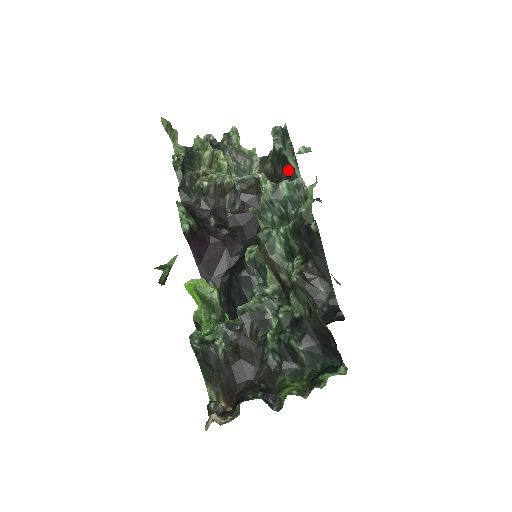
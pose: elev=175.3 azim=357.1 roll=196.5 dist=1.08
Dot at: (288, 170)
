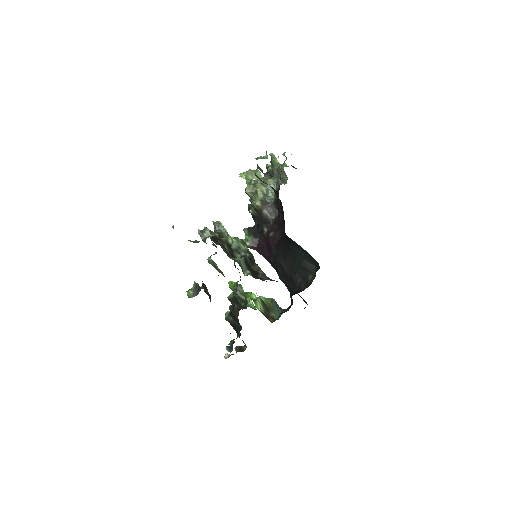
Dot at: occluded
